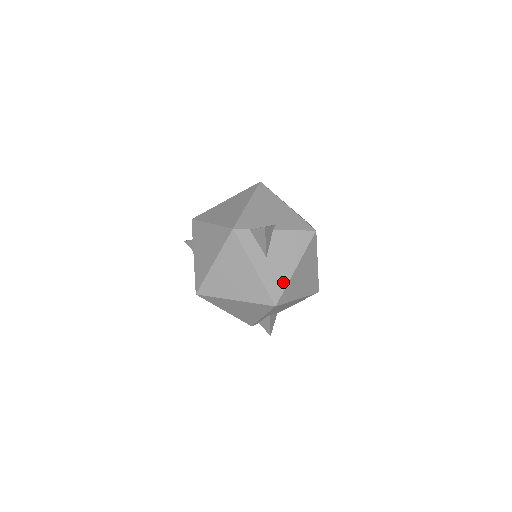
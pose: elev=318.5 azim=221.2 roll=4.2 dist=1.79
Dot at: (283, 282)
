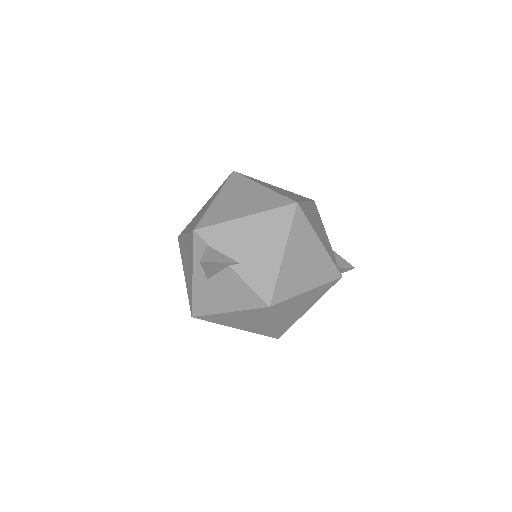
Dot at: (209, 309)
